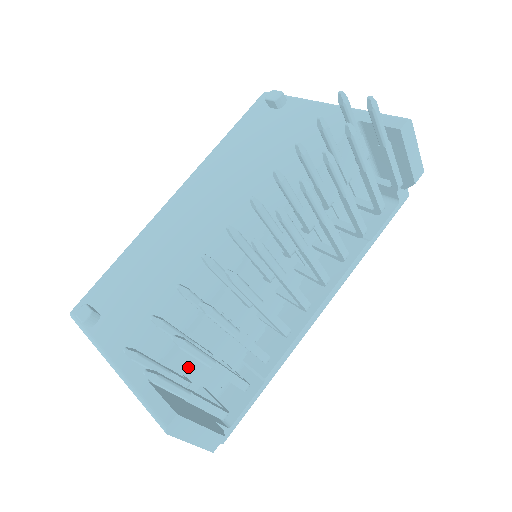
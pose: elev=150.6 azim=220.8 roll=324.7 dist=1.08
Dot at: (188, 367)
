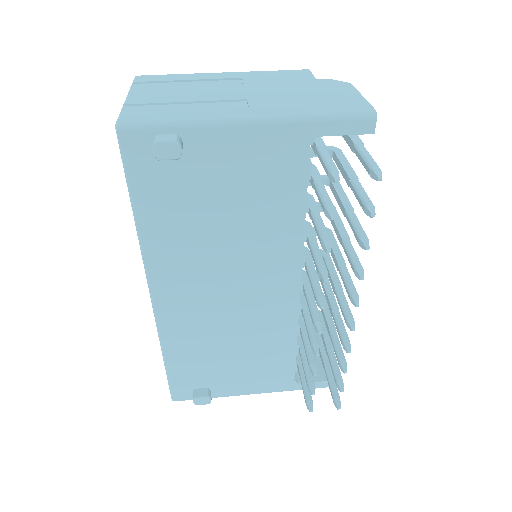
Dot at: occluded
